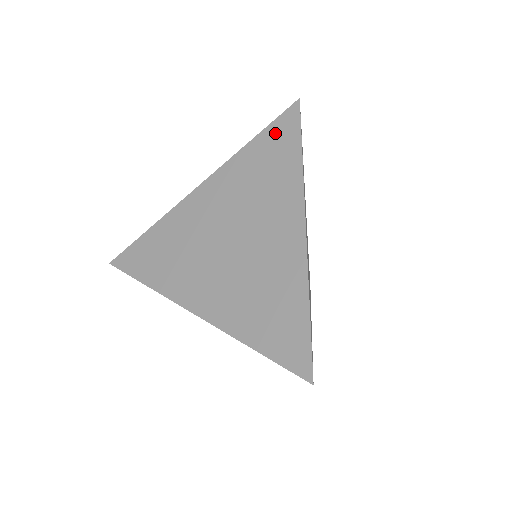
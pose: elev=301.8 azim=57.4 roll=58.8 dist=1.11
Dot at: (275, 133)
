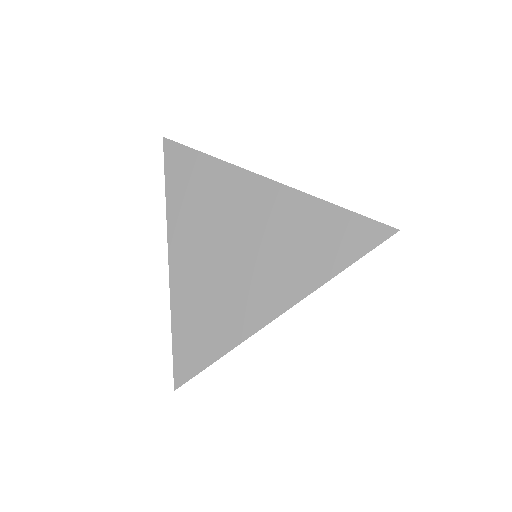
Dot at: (352, 227)
